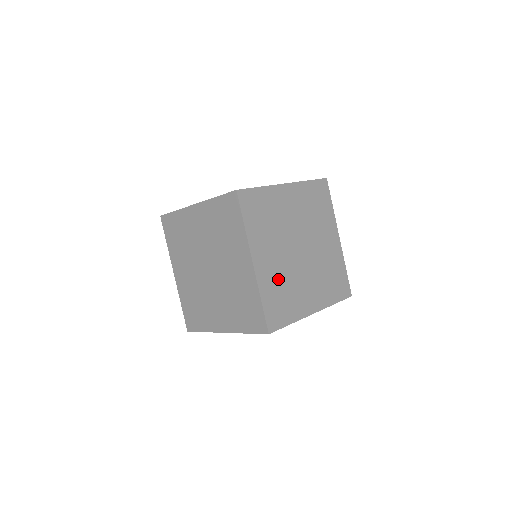
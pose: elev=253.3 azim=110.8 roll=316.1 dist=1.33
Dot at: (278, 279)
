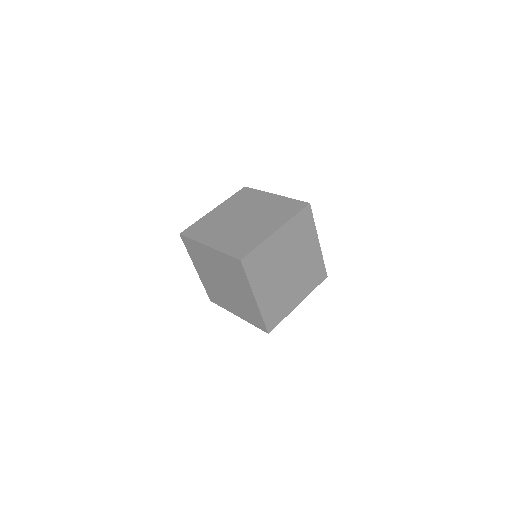
Dot at: (273, 299)
